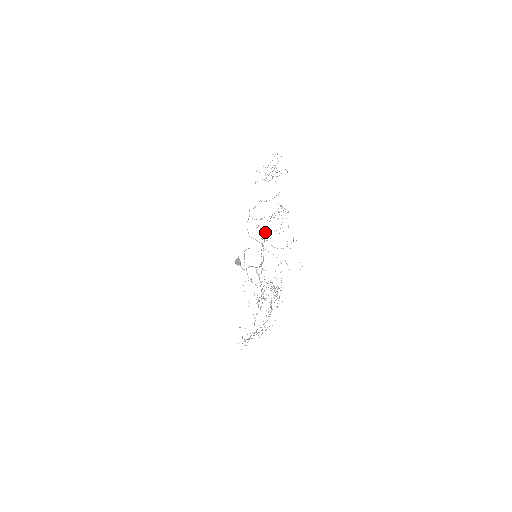
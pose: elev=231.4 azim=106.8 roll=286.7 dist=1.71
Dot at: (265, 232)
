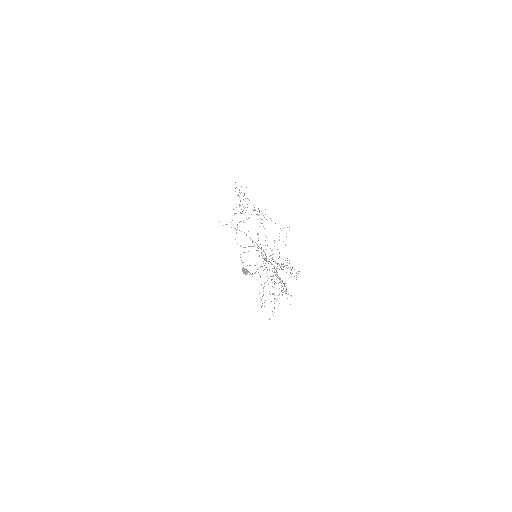
Dot at: occluded
